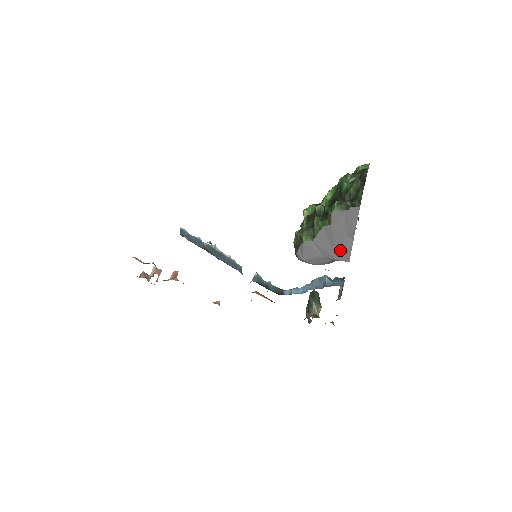
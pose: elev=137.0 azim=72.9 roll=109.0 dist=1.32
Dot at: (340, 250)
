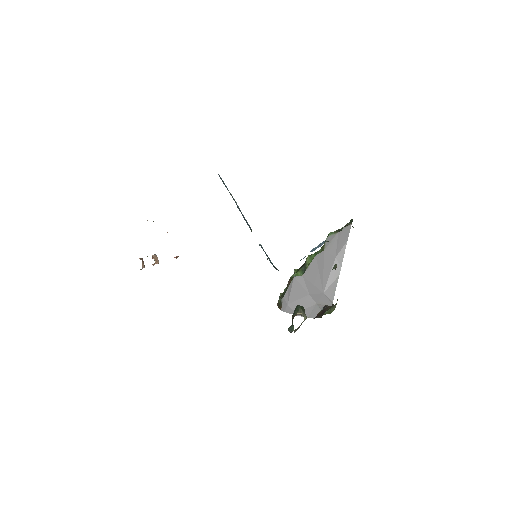
Dot at: (328, 279)
